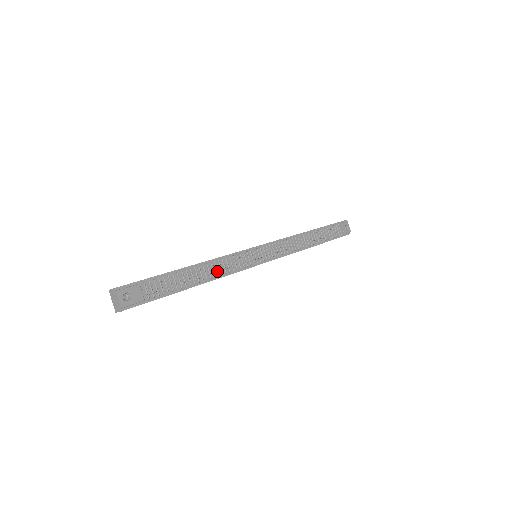
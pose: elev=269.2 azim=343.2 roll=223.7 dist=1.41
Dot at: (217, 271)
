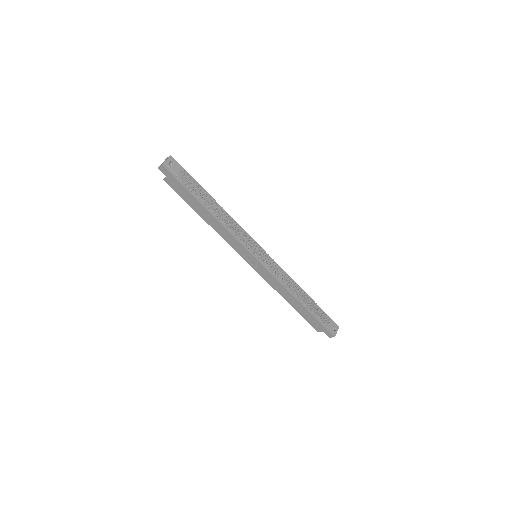
Dot at: (226, 221)
